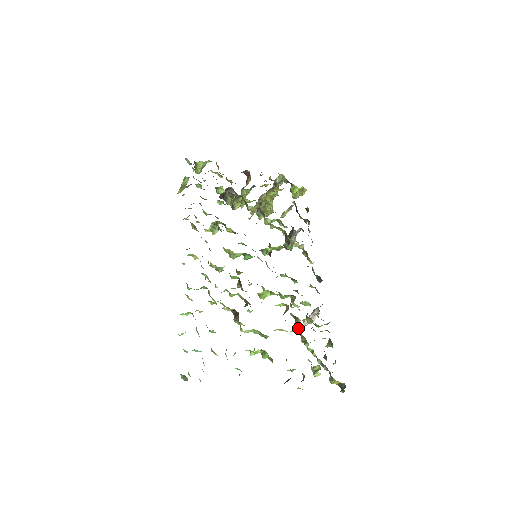
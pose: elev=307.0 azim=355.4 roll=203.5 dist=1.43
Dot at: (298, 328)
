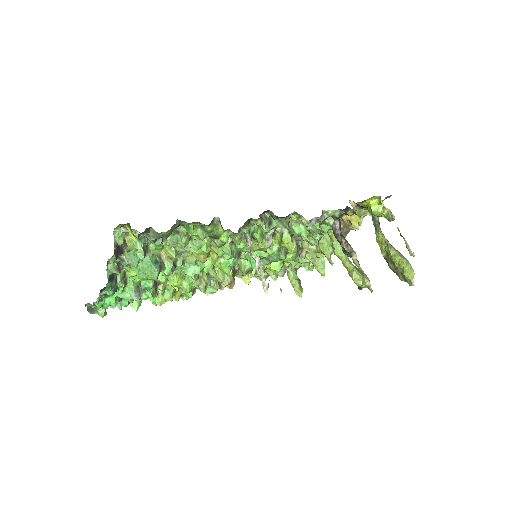
Dot at: (266, 286)
